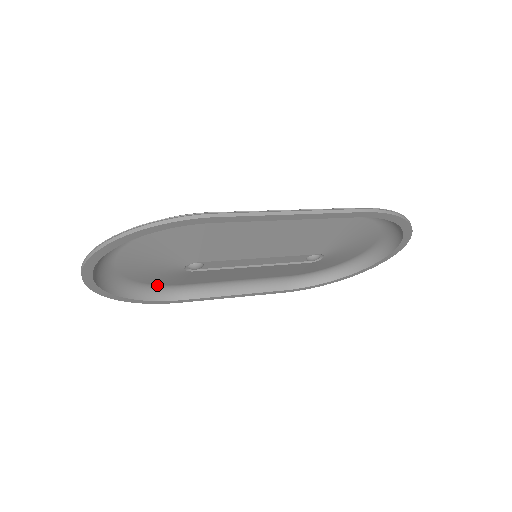
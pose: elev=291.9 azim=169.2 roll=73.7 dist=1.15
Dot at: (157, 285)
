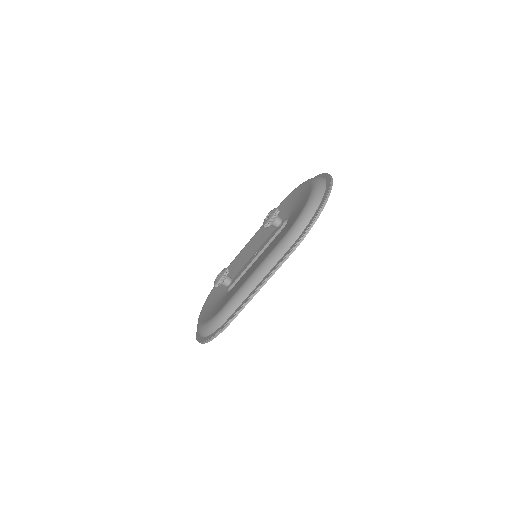
Dot at: occluded
